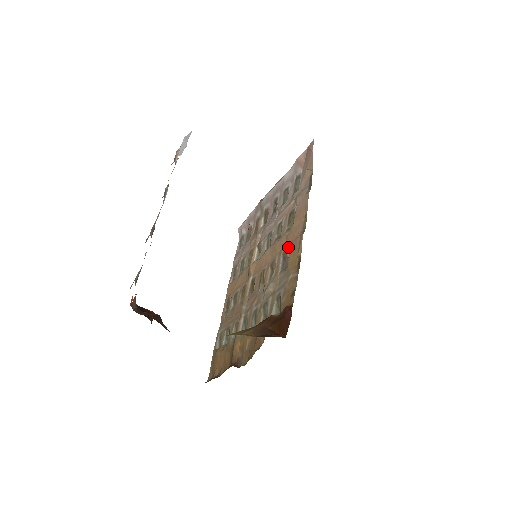
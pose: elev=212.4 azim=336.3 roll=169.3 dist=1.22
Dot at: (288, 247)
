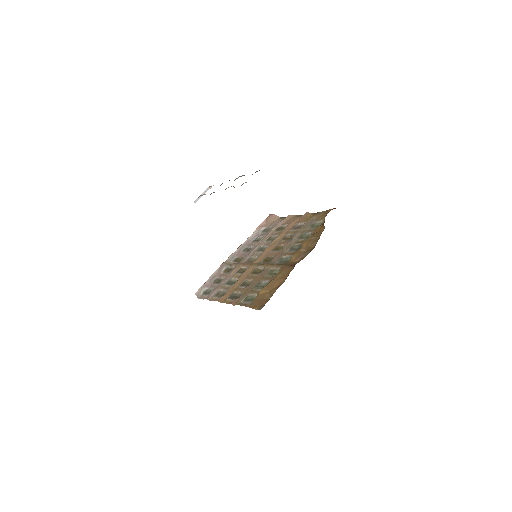
Dot at: (295, 225)
